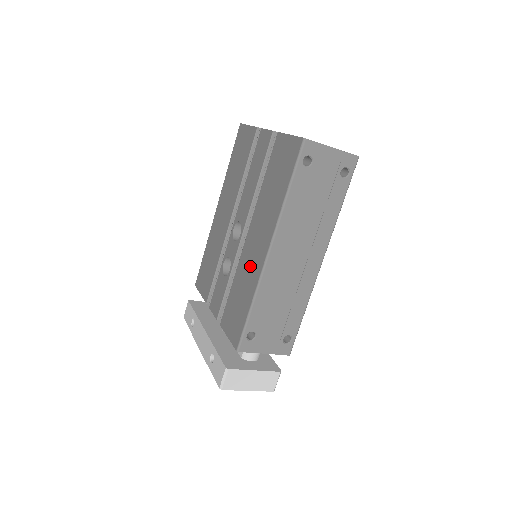
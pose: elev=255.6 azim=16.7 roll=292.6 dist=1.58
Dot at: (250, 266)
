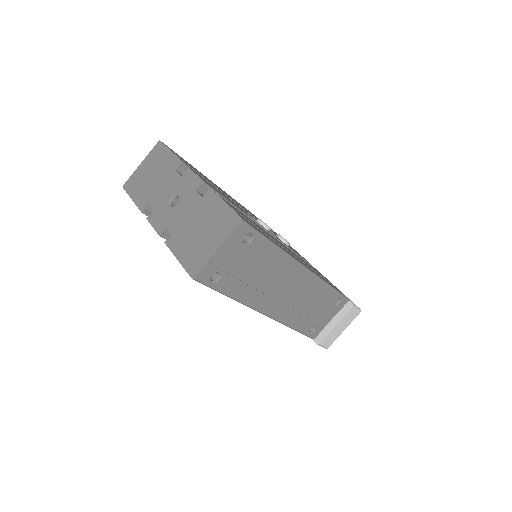
Dot at: occluded
